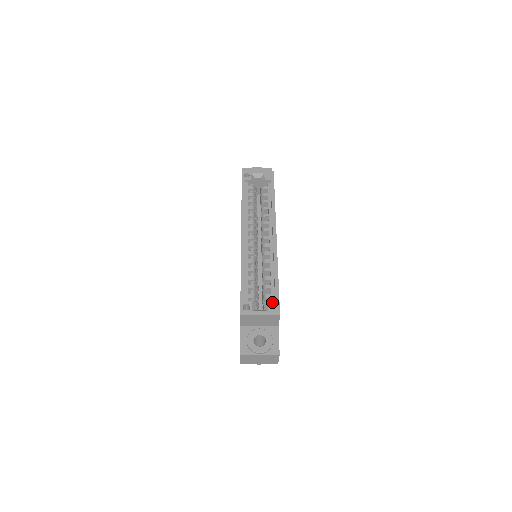
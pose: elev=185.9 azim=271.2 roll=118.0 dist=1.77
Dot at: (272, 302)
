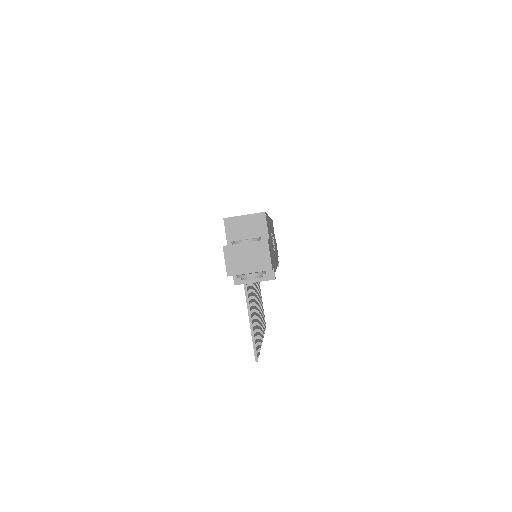
Dot at: occluded
